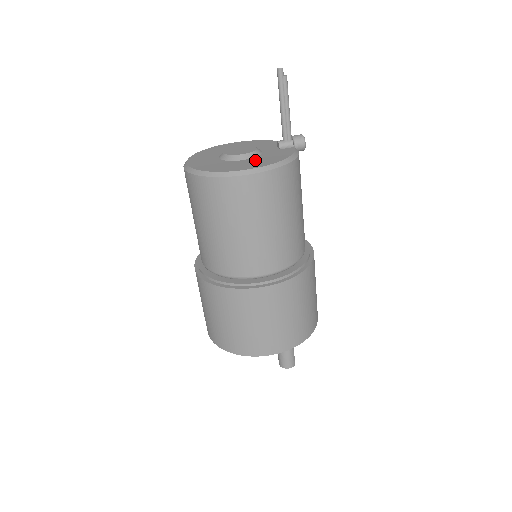
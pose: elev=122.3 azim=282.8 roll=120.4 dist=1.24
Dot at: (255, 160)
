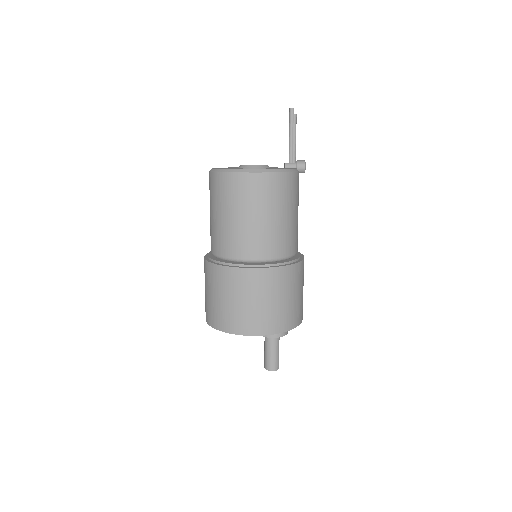
Dot at: occluded
